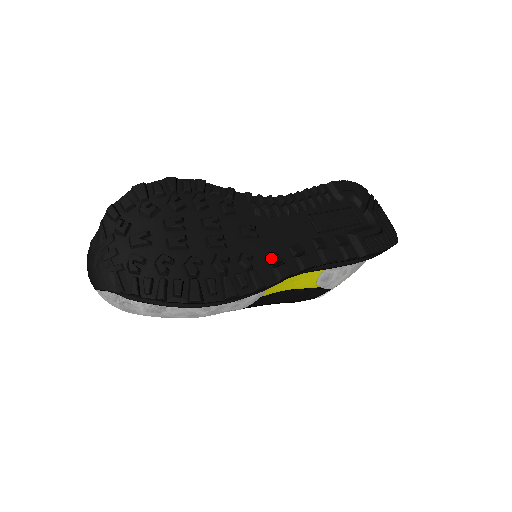
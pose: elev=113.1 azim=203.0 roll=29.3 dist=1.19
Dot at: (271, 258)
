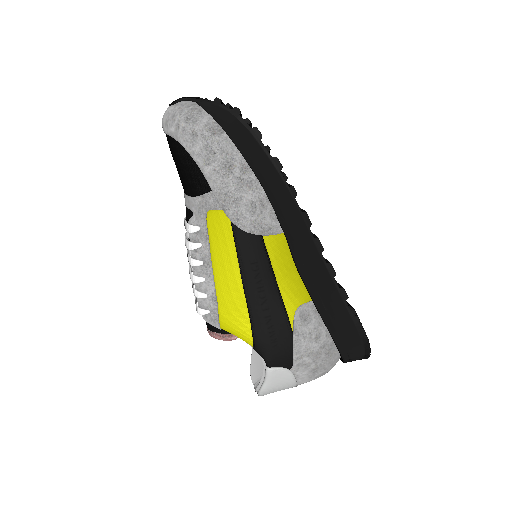
Dot at: occluded
